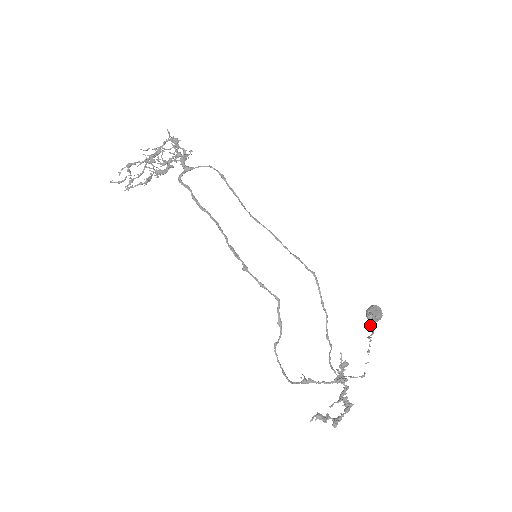
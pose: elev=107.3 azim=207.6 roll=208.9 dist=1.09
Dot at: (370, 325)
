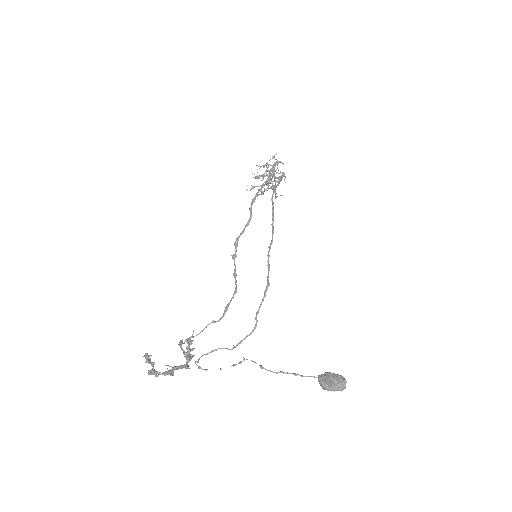
Dot at: occluded
